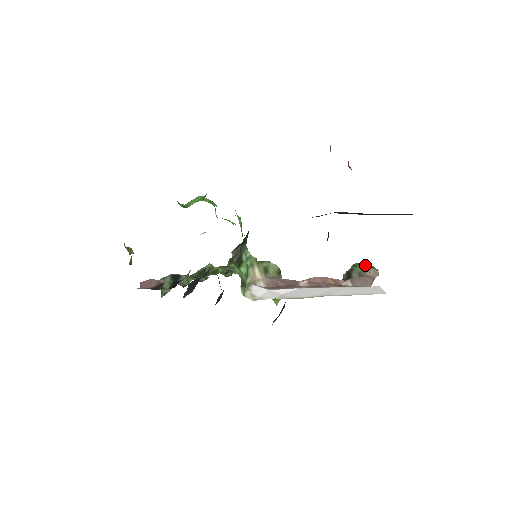
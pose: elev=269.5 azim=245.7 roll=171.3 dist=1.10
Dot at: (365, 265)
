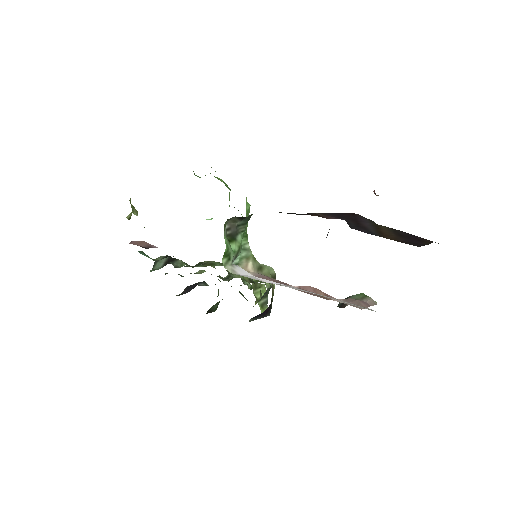
Dot at: occluded
